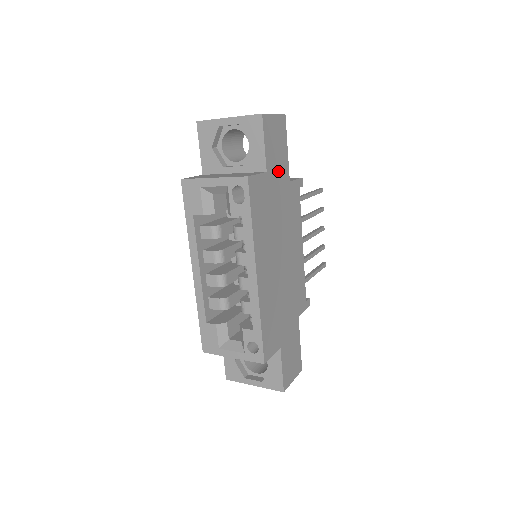
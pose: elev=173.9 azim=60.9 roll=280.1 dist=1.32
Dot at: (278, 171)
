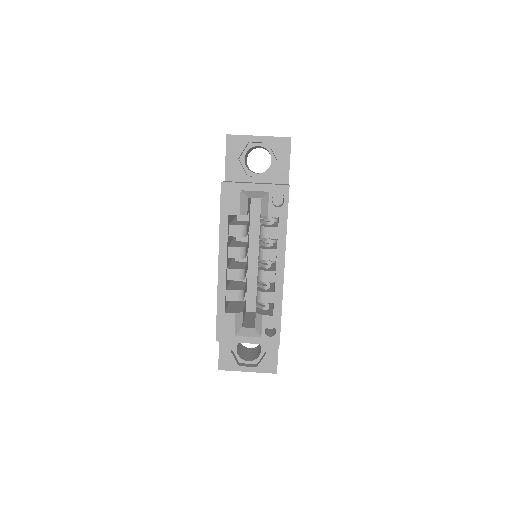
Dot at: occluded
